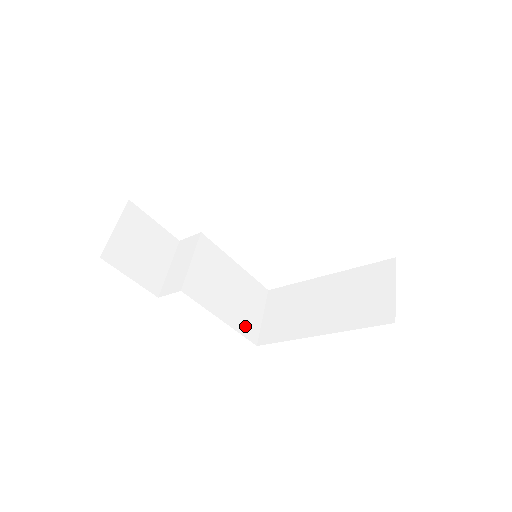
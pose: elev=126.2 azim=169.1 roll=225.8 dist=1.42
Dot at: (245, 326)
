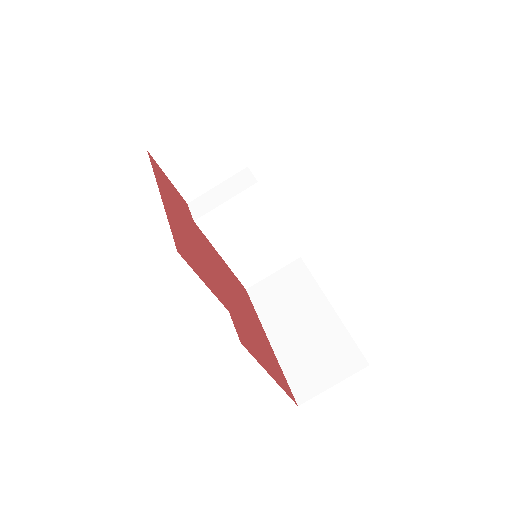
Dot at: (246, 272)
